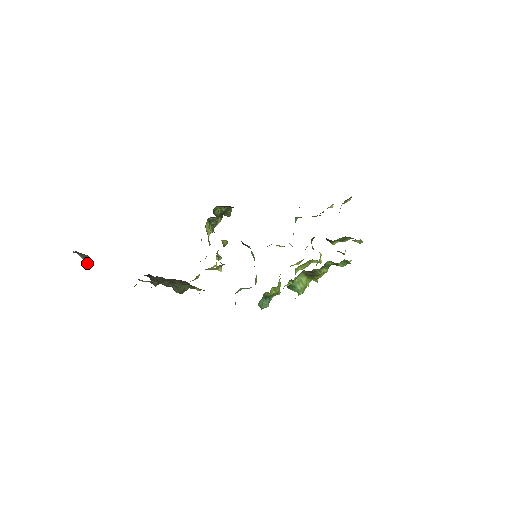
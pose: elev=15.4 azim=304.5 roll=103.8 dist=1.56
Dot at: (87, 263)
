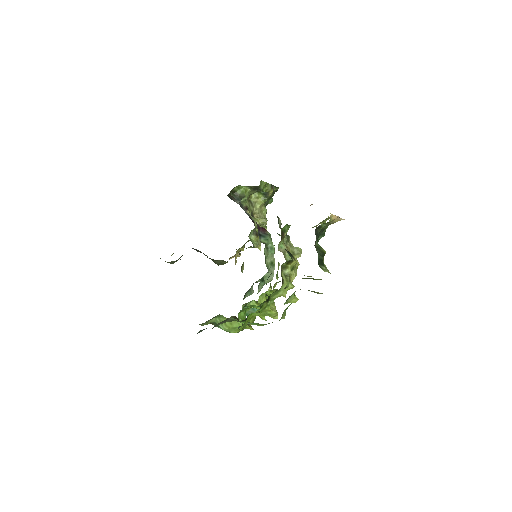
Dot at: occluded
